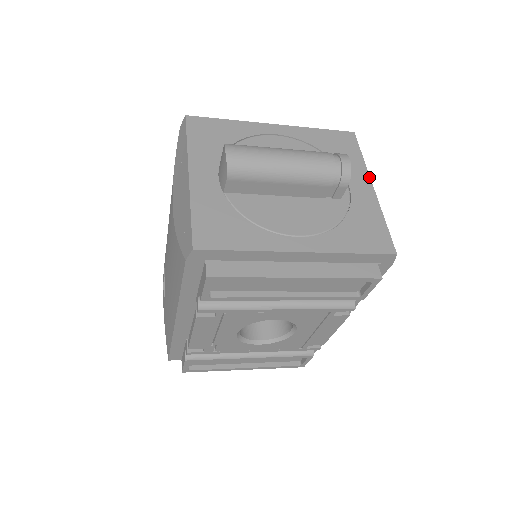
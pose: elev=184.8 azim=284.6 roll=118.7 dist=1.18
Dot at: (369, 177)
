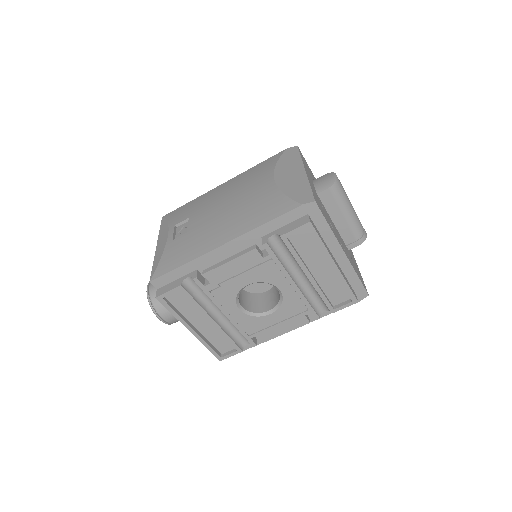
Dot at: (353, 255)
